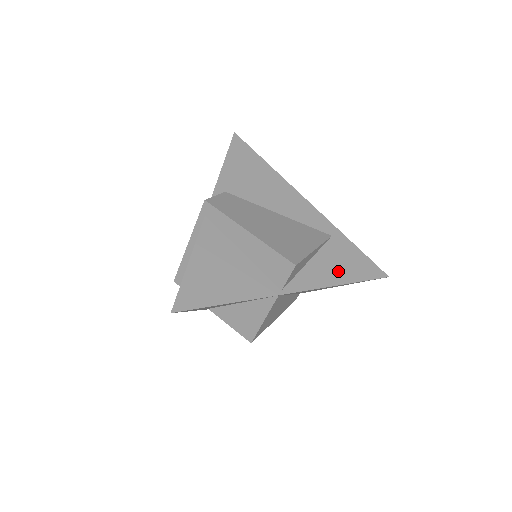
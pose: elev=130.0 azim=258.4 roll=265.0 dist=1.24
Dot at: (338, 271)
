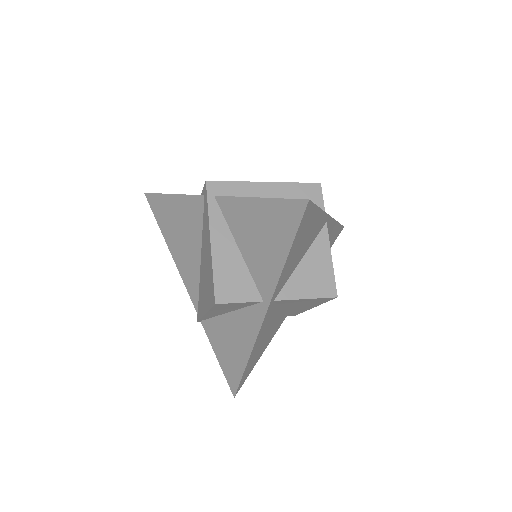
Dot at: occluded
